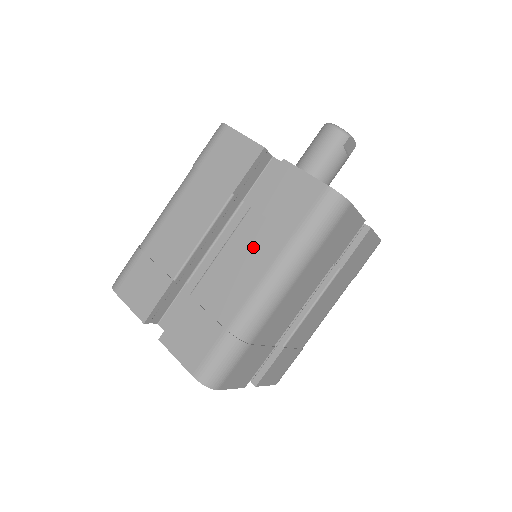
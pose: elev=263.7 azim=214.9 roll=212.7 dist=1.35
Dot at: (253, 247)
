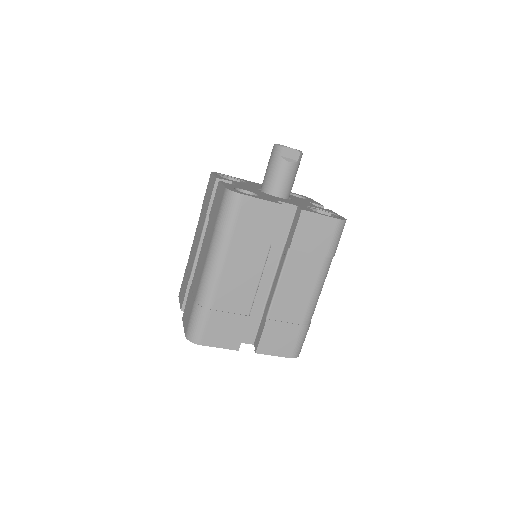
Dot at: (206, 243)
